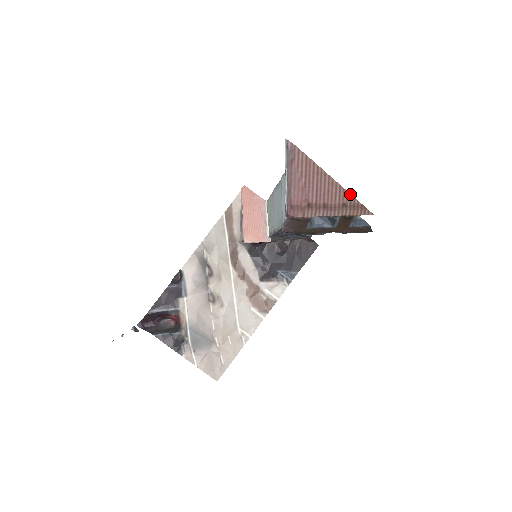
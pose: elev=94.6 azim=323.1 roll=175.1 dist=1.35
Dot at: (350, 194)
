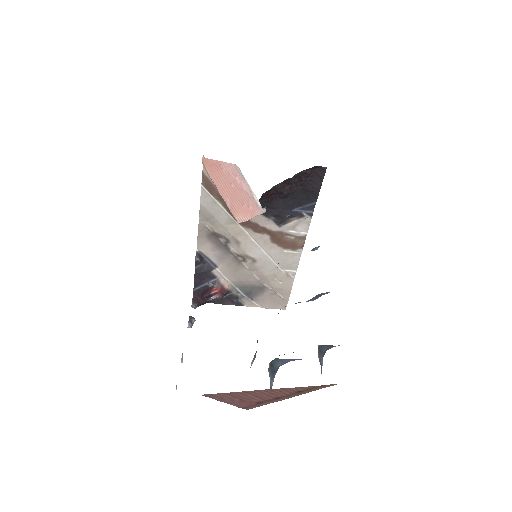
Dot at: (298, 387)
